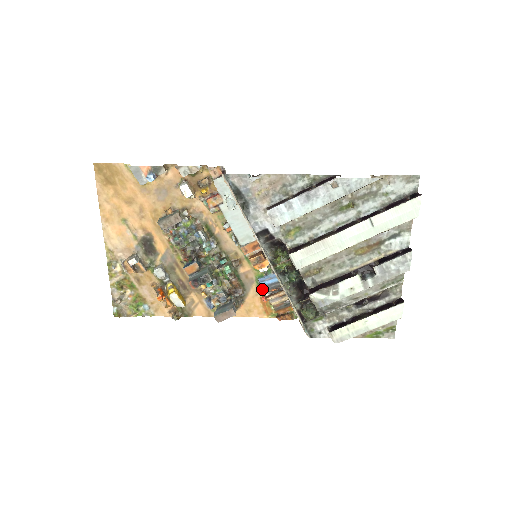
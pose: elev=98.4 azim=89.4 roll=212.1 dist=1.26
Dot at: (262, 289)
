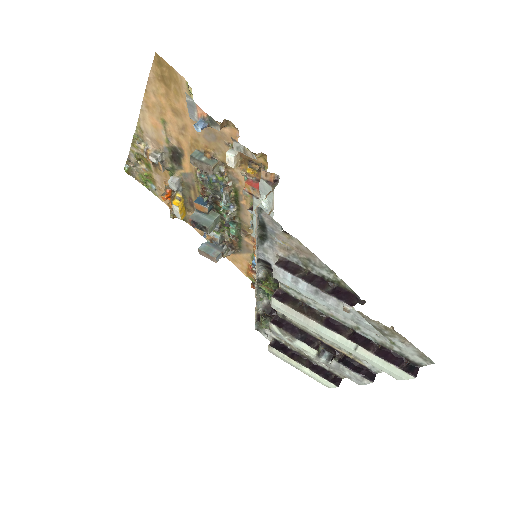
Dot at: occluded
